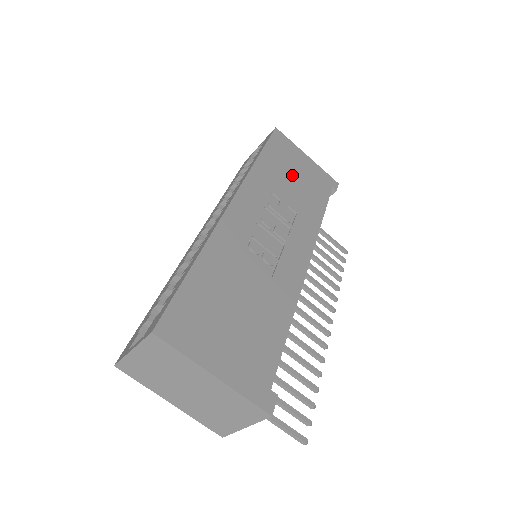
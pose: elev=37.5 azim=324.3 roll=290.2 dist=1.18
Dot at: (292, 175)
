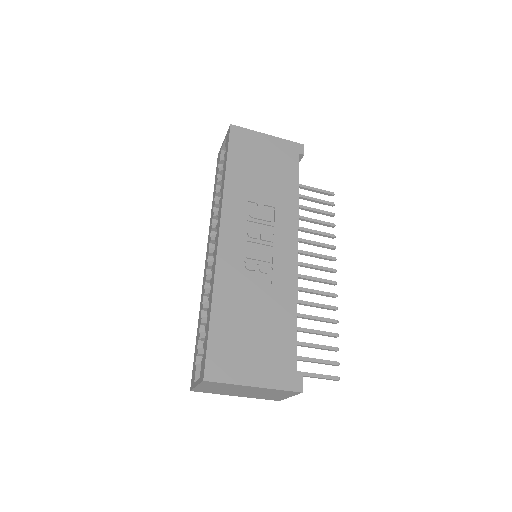
Dot at: (260, 169)
